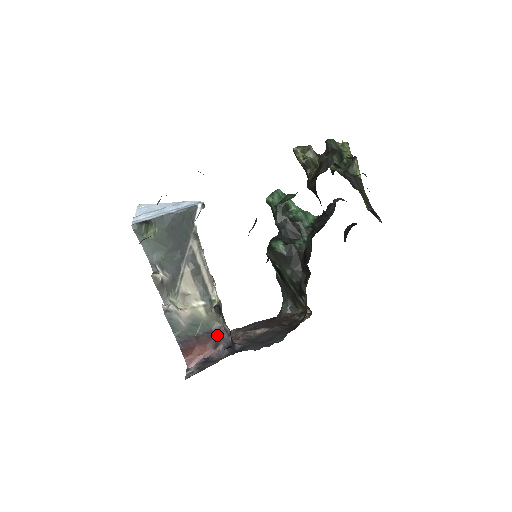
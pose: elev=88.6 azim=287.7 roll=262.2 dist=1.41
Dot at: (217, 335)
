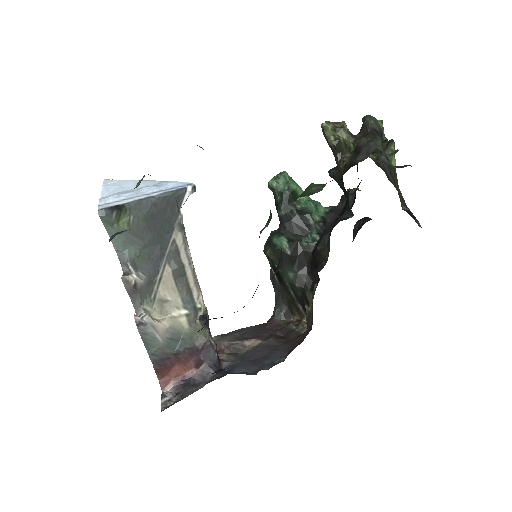
Dot at: (201, 351)
